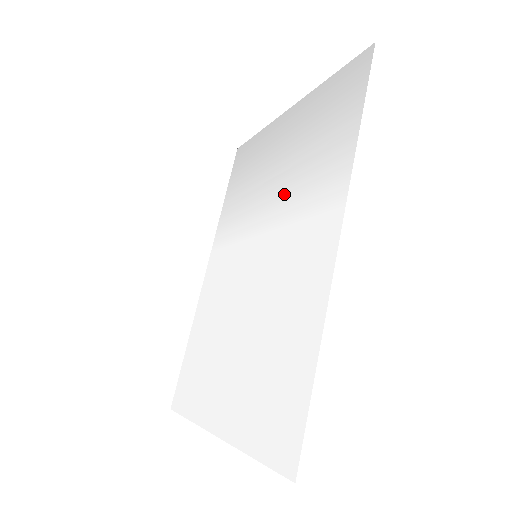
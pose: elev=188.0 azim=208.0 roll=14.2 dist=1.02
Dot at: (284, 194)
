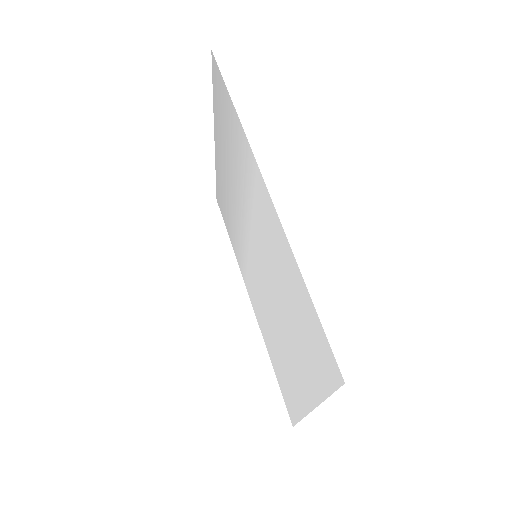
Dot at: (241, 197)
